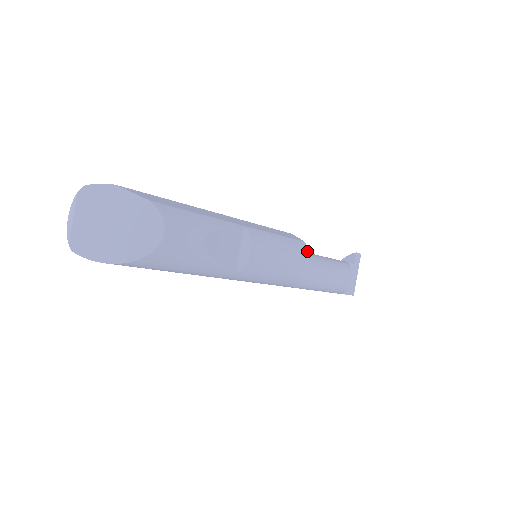
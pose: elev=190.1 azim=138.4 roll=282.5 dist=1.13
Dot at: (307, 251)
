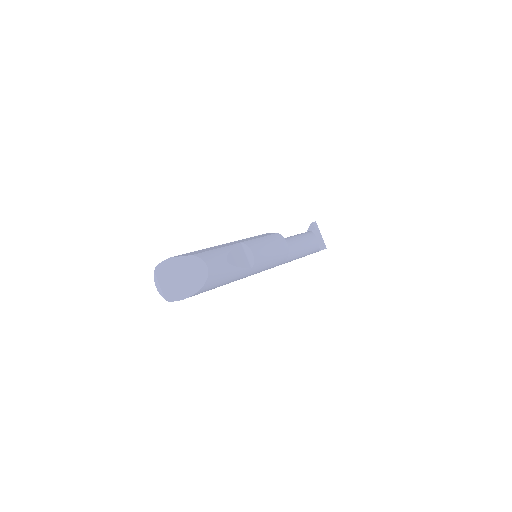
Dot at: (282, 237)
